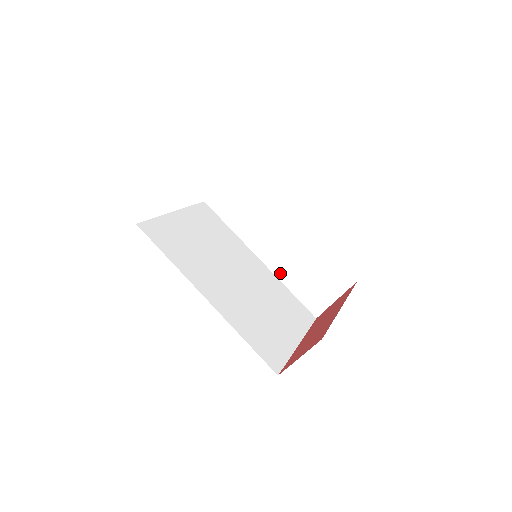
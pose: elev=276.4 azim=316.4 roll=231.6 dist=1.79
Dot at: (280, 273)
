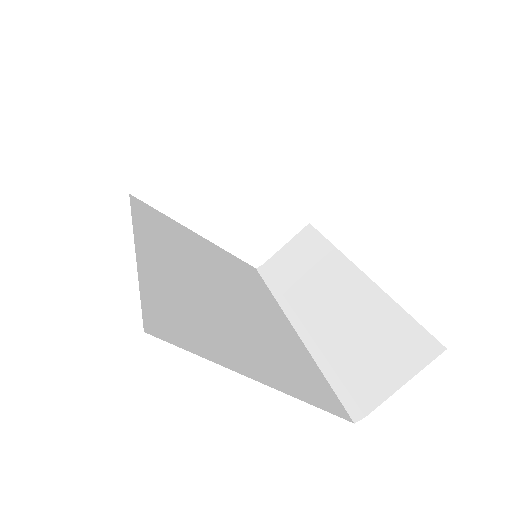
Dot at: (315, 345)
